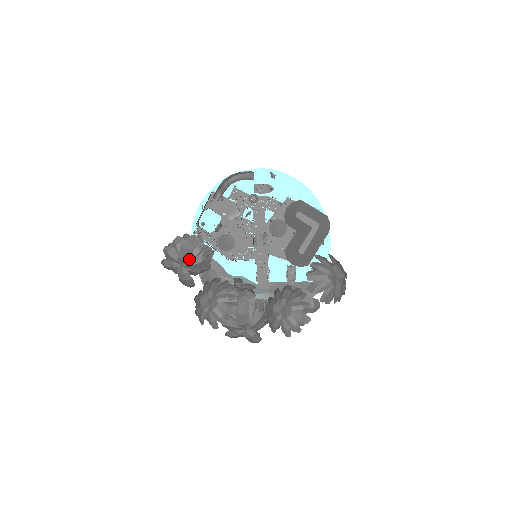
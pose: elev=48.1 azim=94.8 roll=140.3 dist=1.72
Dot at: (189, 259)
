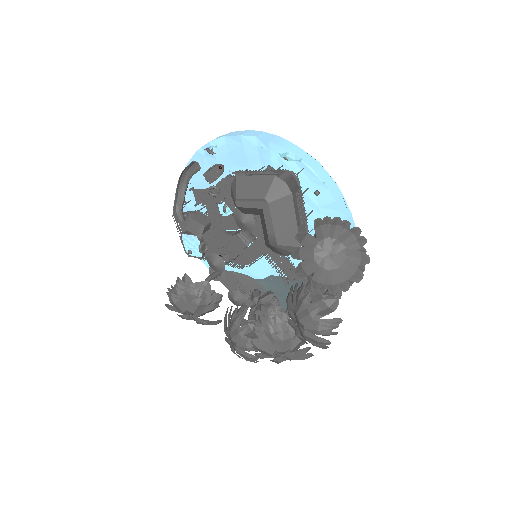
Dot at: (186, 309)
